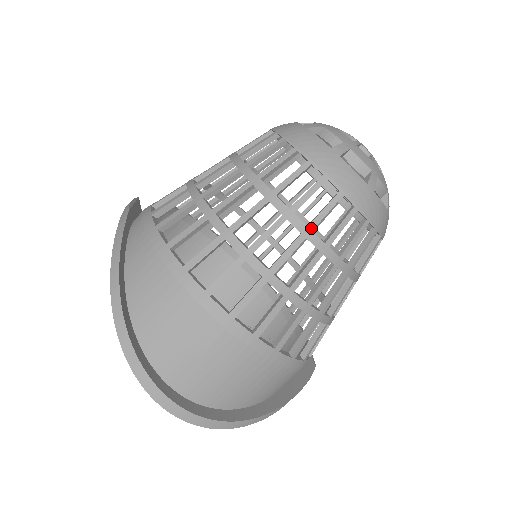
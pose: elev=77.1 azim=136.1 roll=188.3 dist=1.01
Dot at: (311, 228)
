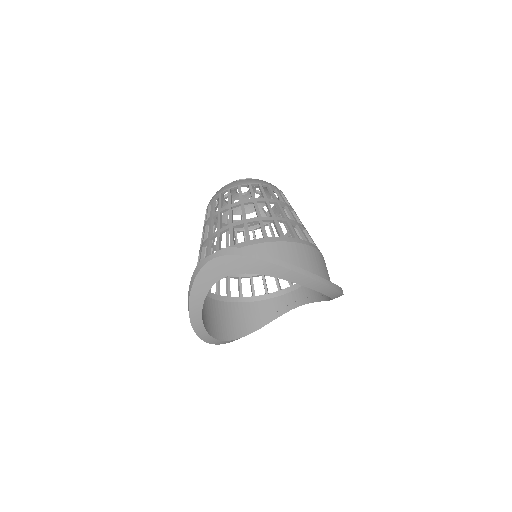
Dot at: (285, 203)
